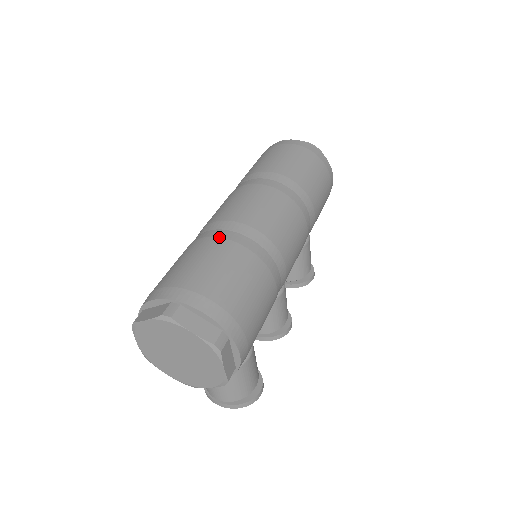
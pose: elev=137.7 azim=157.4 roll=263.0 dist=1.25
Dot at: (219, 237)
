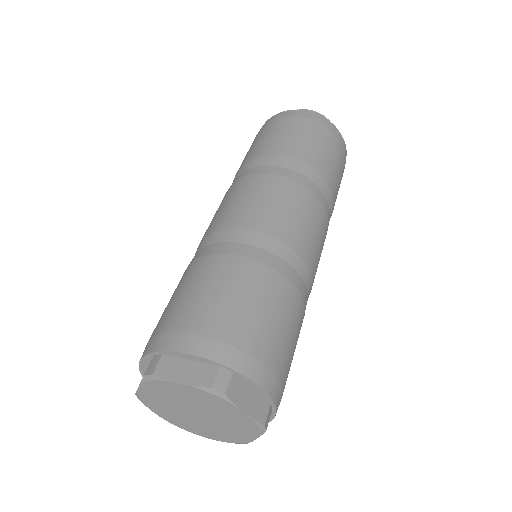
Dot at: (265, 264)
